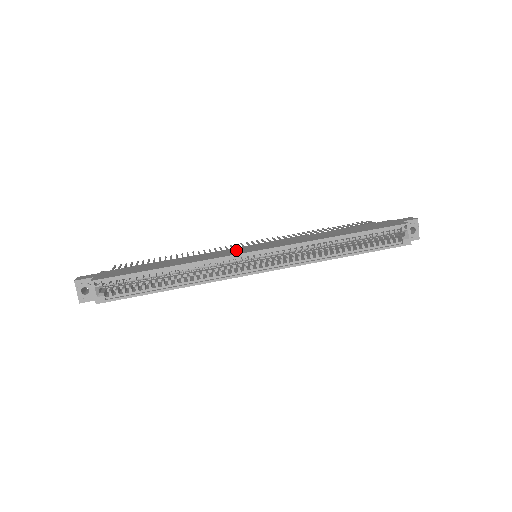
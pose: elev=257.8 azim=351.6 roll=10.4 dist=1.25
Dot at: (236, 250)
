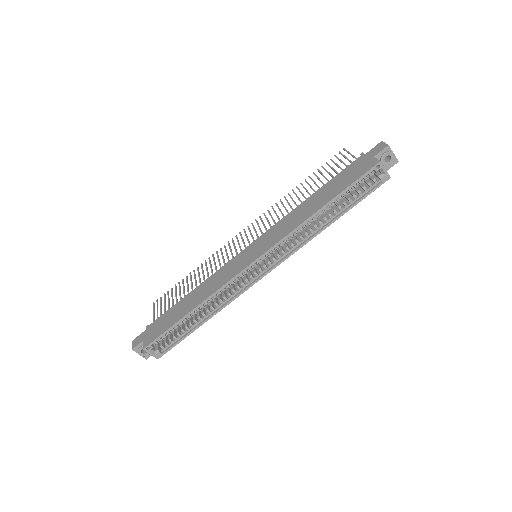
Dot at: (237, 263)
